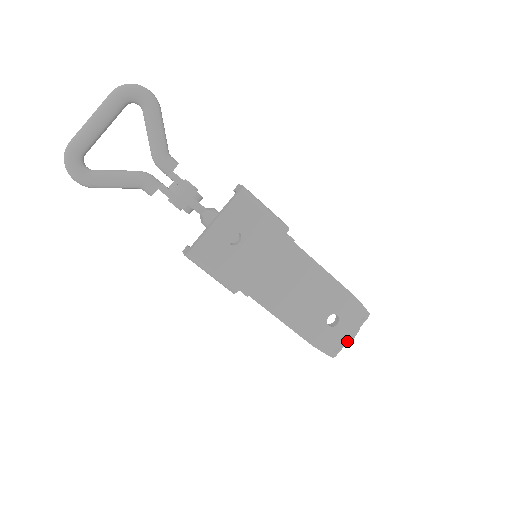
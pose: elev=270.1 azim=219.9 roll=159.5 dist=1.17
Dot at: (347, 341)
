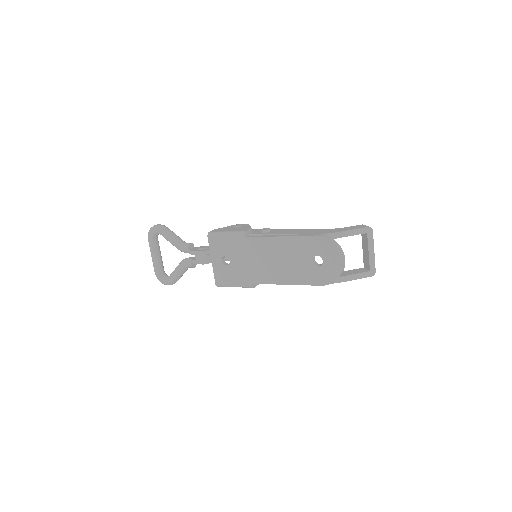
Dot at: (341, 266)
